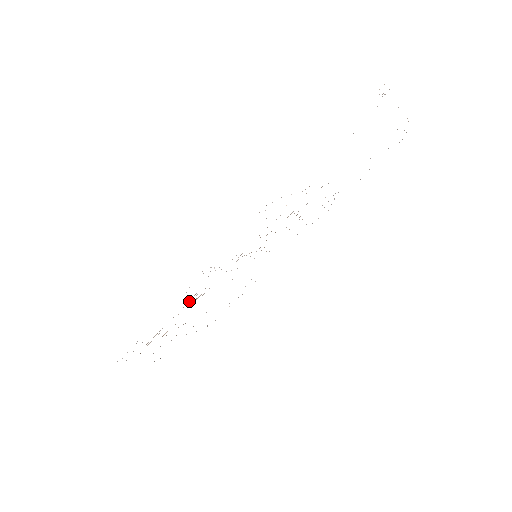
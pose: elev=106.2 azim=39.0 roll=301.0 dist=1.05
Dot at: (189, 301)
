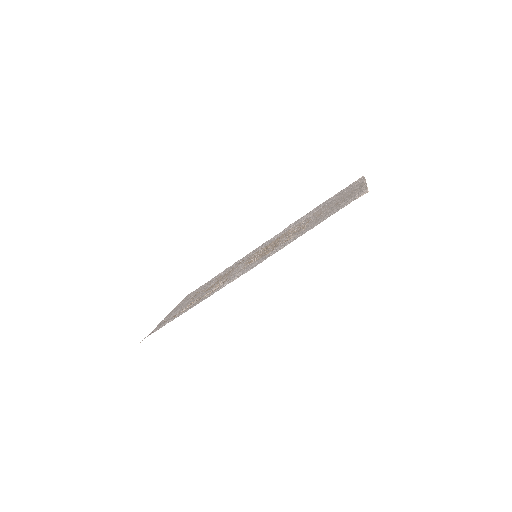
Dot at: (215, 289)
